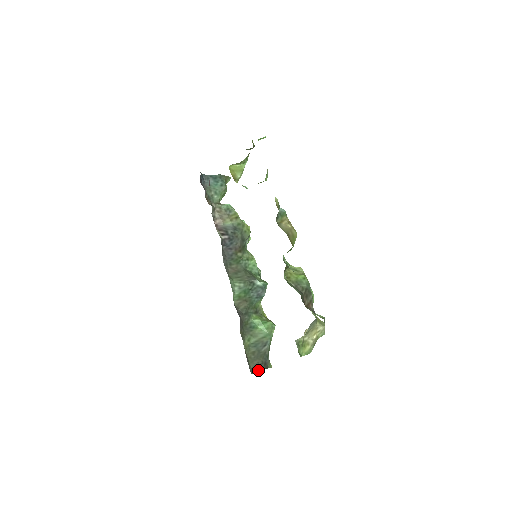
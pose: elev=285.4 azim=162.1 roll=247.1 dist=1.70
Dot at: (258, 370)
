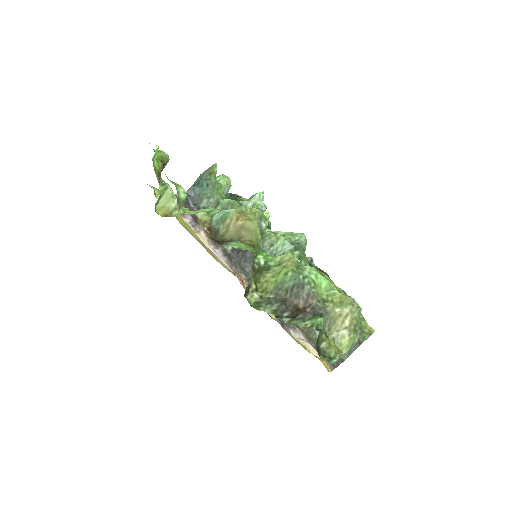
Dot at: (349, 353)
